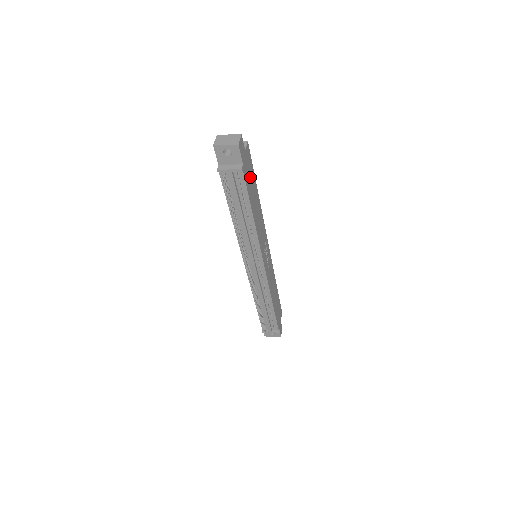
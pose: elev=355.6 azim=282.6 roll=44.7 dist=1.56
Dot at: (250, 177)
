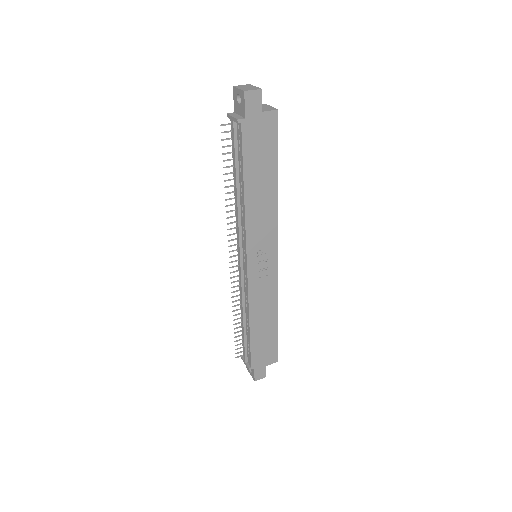
Dot at: (262, 148)
